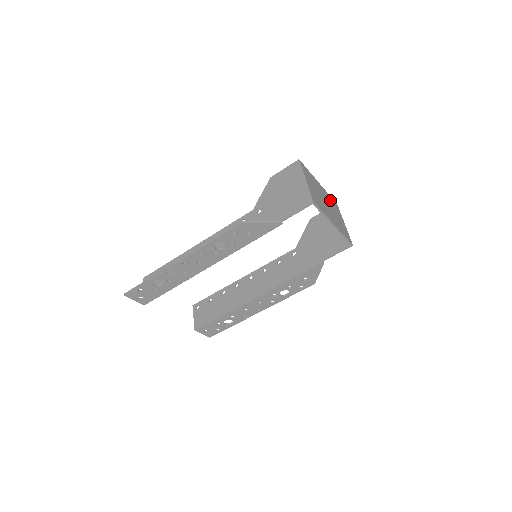
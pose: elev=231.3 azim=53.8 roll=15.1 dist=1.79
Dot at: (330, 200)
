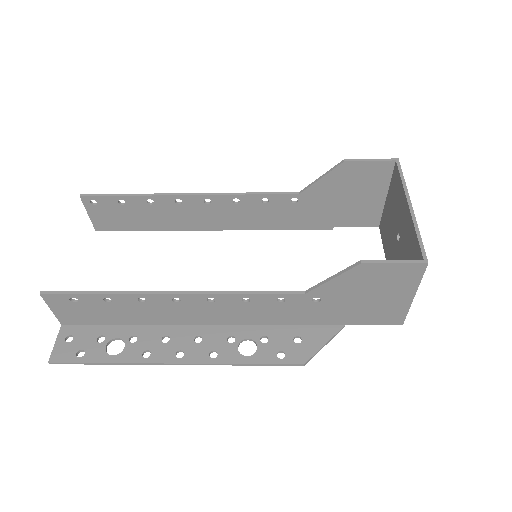
Dot at: occluded
